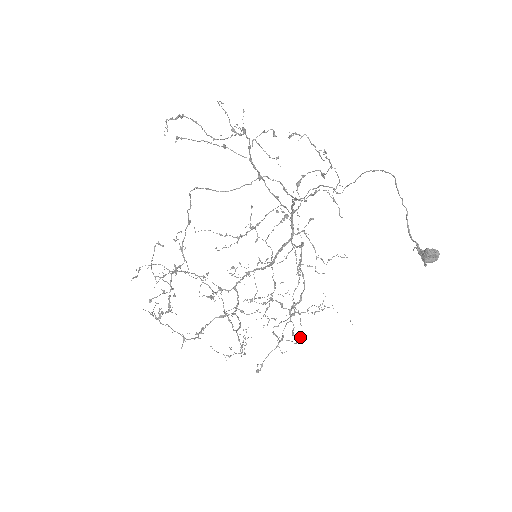
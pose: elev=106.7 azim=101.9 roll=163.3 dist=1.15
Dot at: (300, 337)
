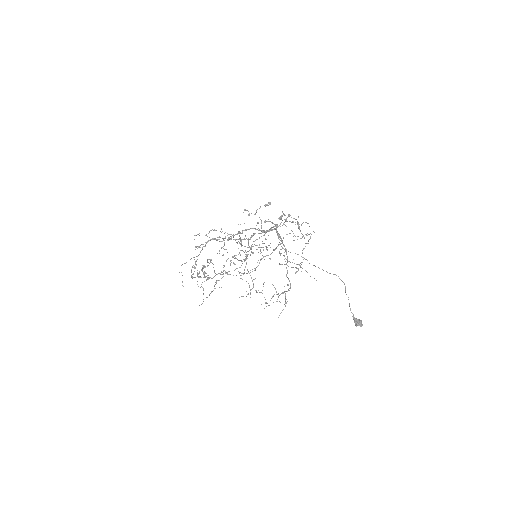
Dot at: occluded
